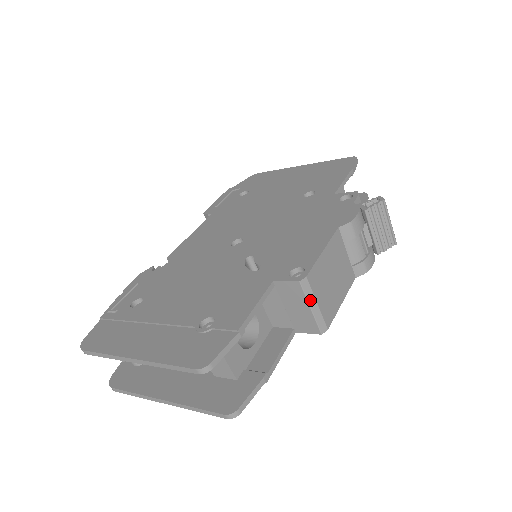
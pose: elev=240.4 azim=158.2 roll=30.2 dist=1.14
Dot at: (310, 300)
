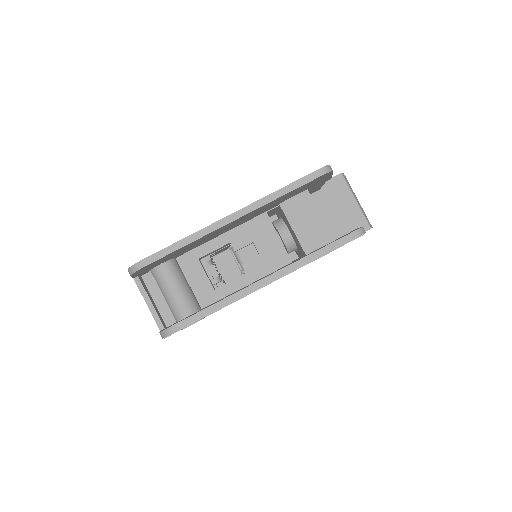
Dot at: (353, 193)
